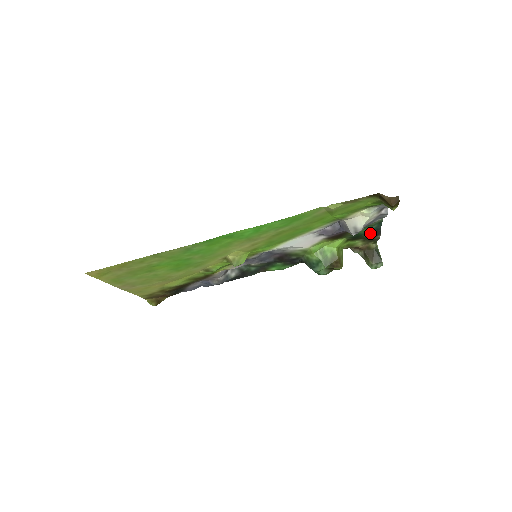
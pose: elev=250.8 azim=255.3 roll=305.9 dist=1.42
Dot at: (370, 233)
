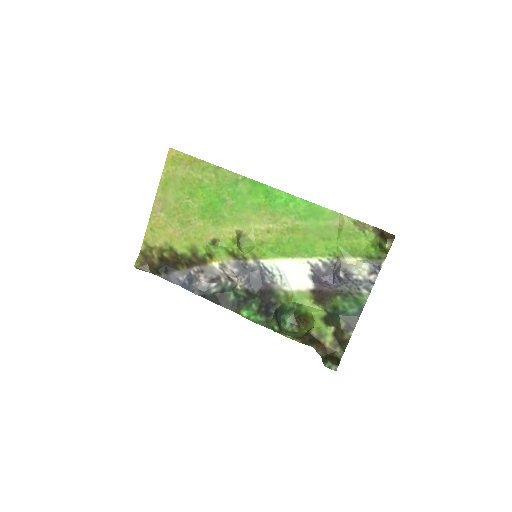
Dot at: (346, 319)
